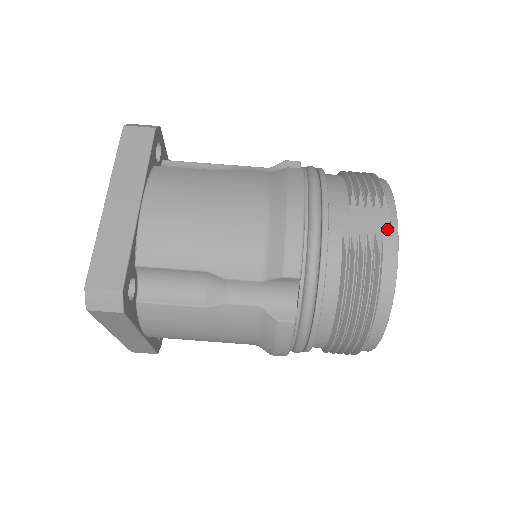
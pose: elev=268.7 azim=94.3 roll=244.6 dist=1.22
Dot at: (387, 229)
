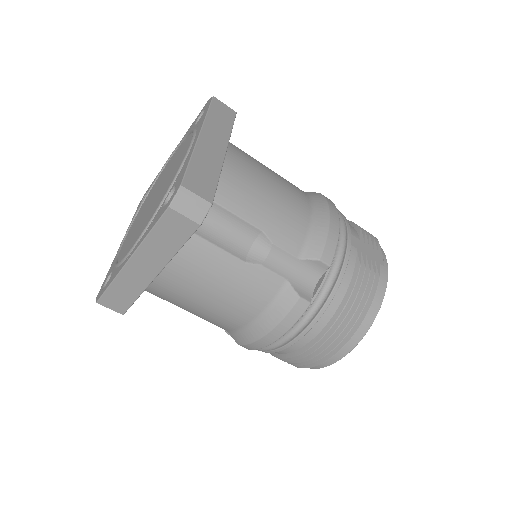
Dot at: (382, 262)
